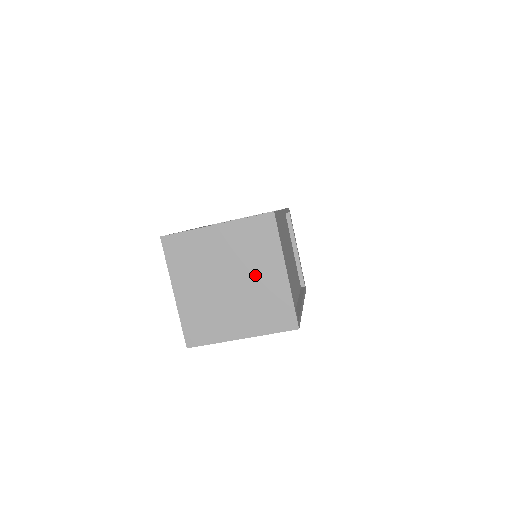
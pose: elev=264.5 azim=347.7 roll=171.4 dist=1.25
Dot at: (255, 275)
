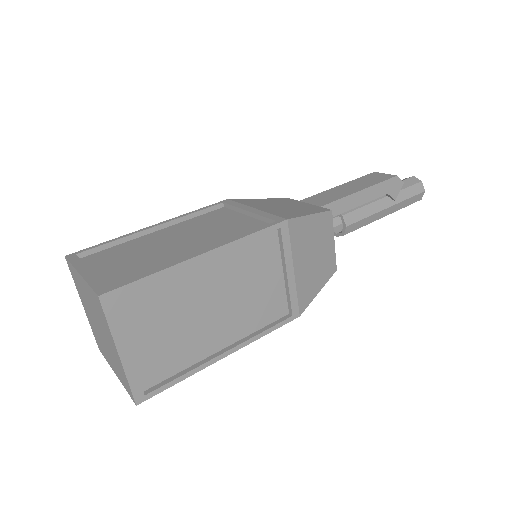
Dot at: (107, 337)
